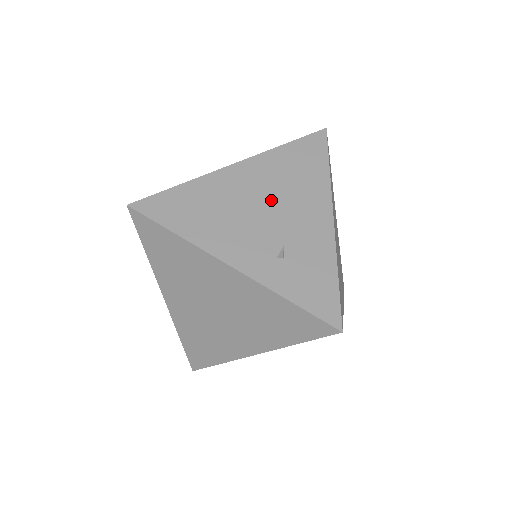
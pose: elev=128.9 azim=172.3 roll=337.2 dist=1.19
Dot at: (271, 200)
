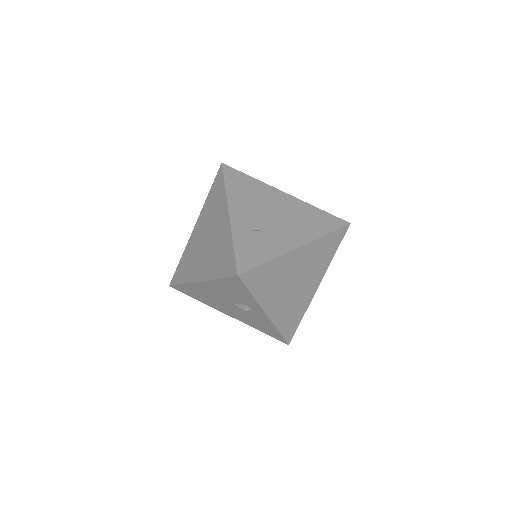
Dot at: (281, 215)
